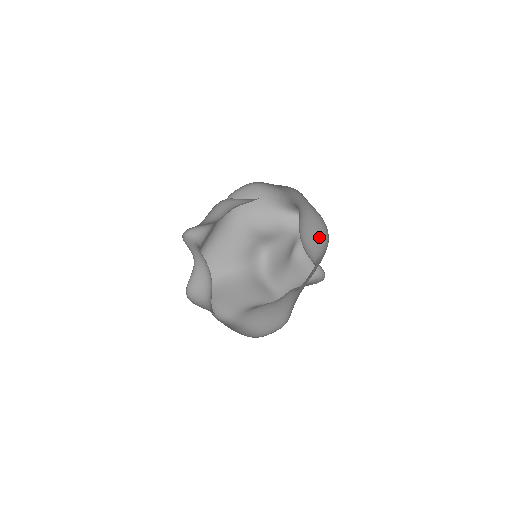
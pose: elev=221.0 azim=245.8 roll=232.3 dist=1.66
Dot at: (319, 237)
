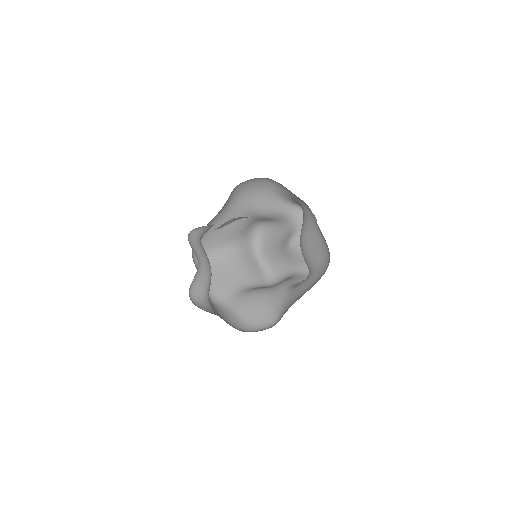
Dot at: (319, 254)
